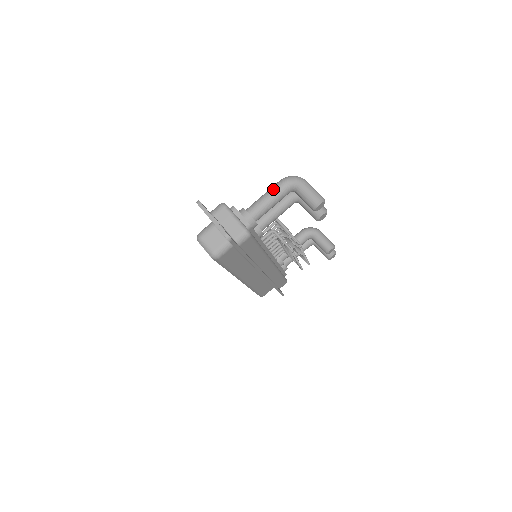
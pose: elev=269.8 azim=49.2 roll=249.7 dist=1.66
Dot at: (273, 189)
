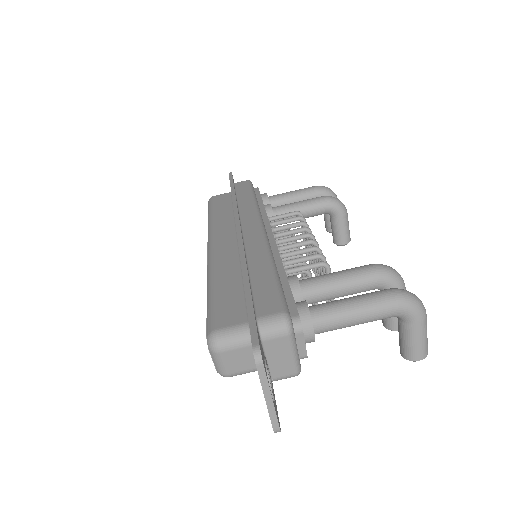
Dot at: (375, 311)
